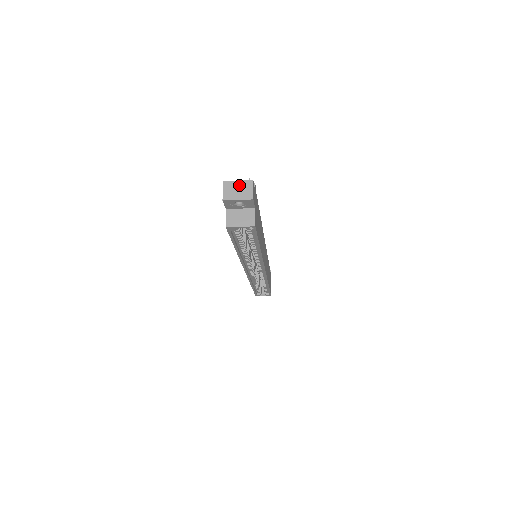
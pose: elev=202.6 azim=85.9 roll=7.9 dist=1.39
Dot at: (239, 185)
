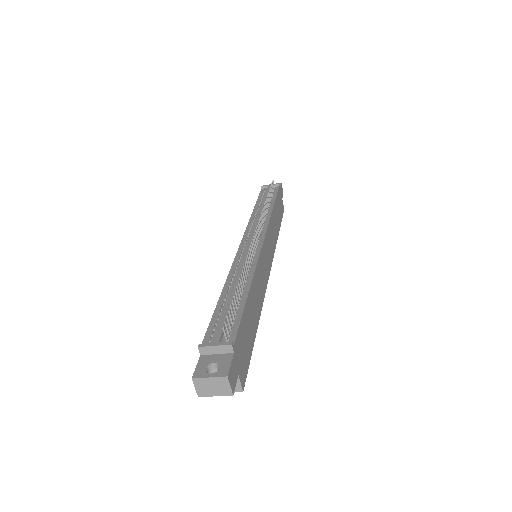
Dot at: (212, 382)
